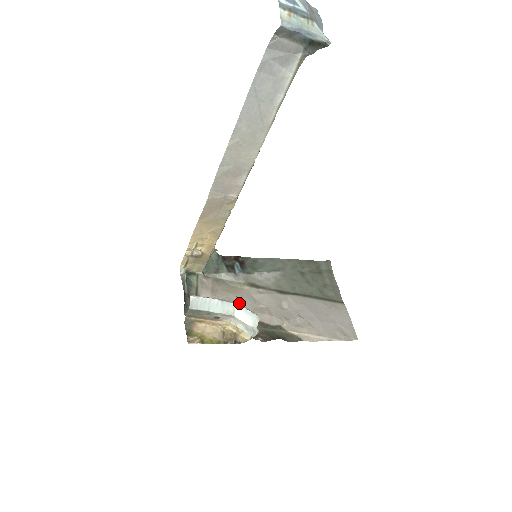
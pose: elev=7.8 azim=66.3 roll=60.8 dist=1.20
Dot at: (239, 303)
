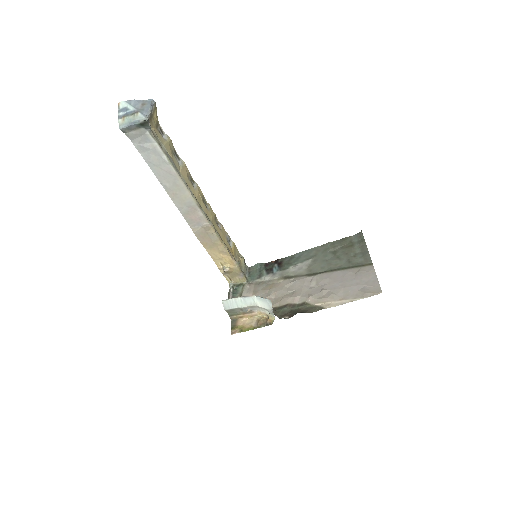
Dot at: (273, 295)
